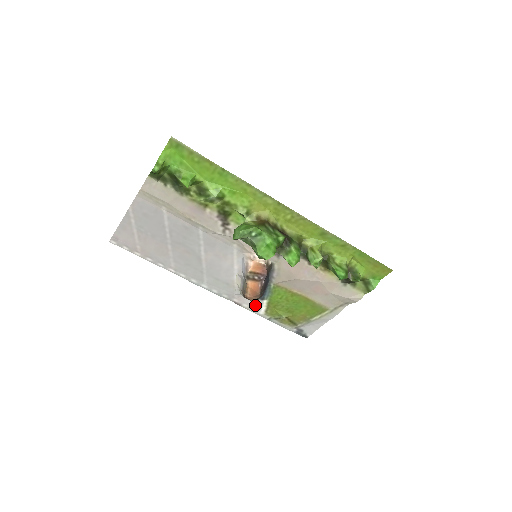
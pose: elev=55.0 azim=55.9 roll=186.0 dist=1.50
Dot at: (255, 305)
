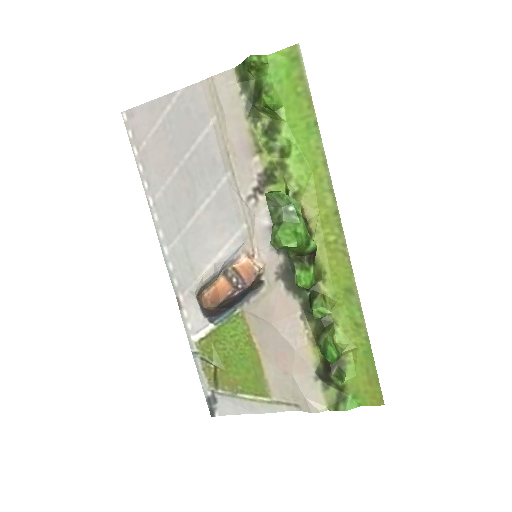
Dot at: (196, 322)
